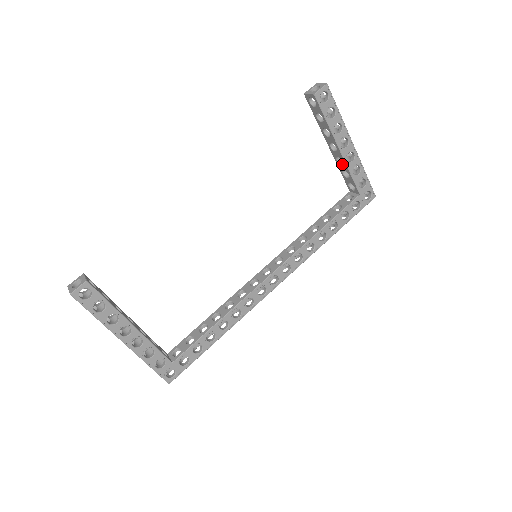
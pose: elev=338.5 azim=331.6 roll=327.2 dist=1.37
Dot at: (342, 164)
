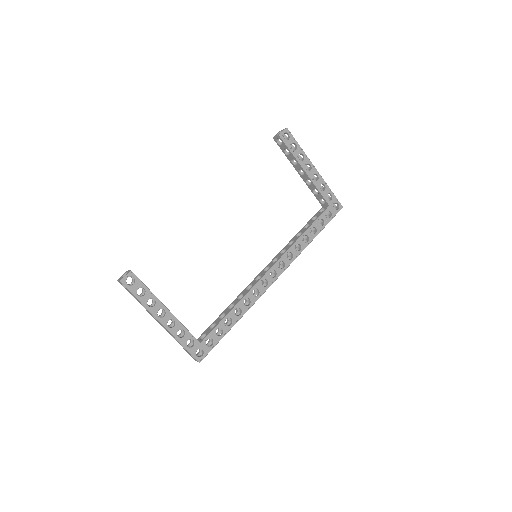
Dot at: (311, 184)
